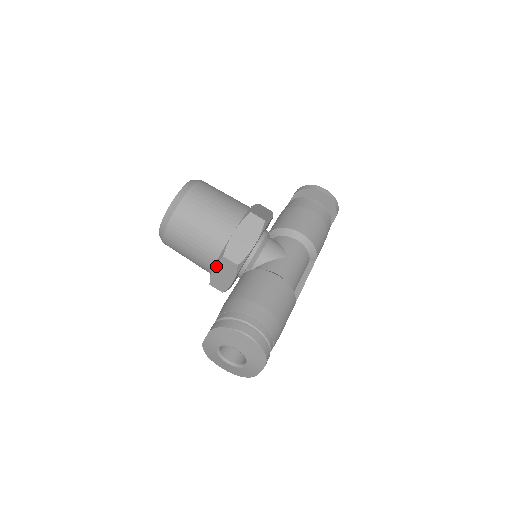
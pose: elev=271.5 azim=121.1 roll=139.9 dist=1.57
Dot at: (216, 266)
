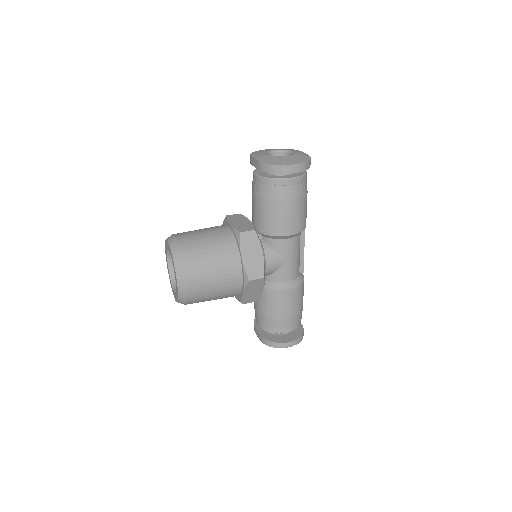
Dot at: (229, 222)
